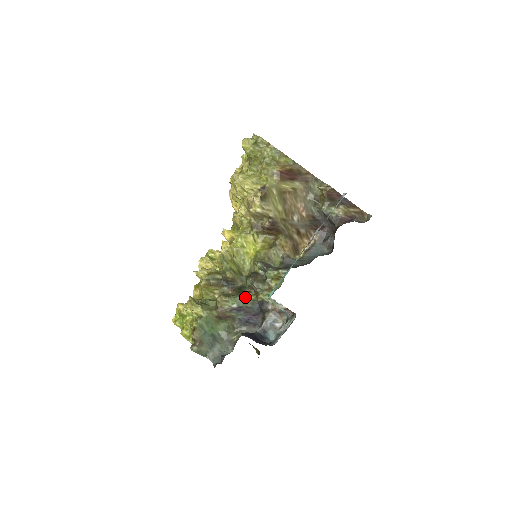
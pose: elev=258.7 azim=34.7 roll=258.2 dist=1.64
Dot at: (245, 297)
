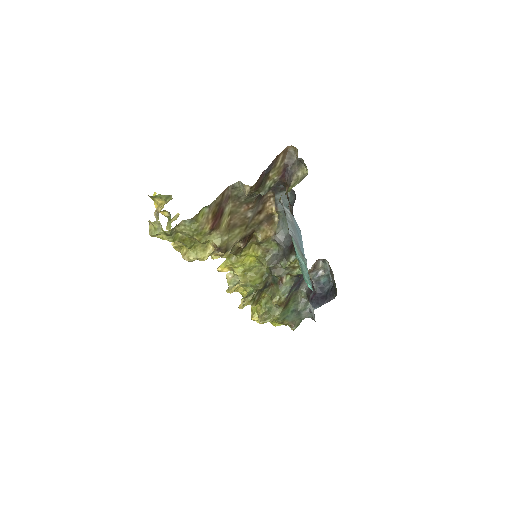
Dot at: (285, 283)
